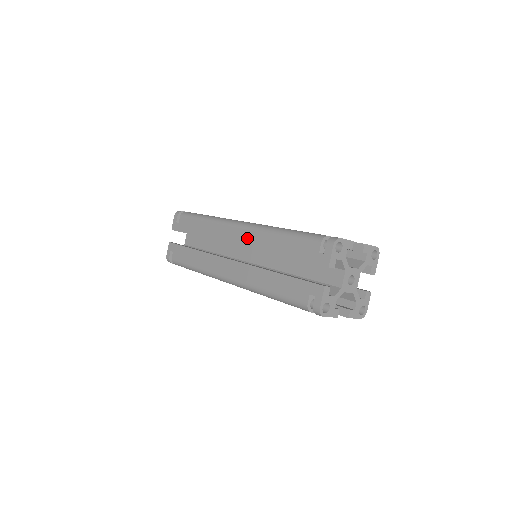
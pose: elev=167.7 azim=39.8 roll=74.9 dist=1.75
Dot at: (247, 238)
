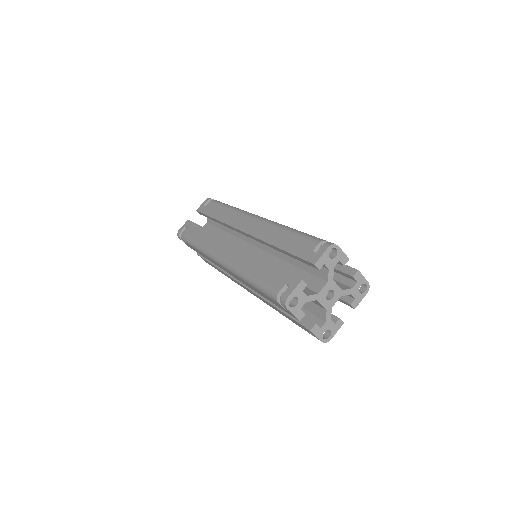
Dot at: (234, 276)
